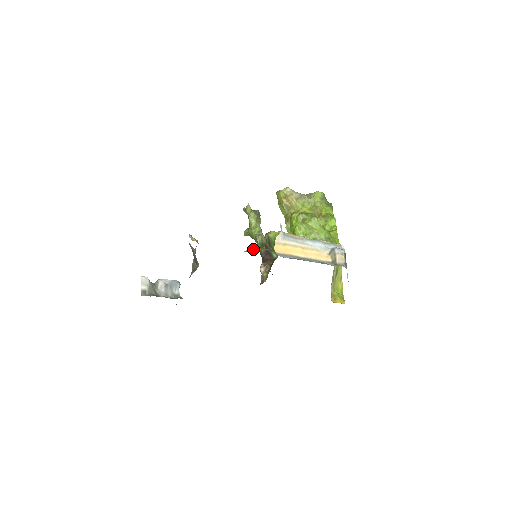
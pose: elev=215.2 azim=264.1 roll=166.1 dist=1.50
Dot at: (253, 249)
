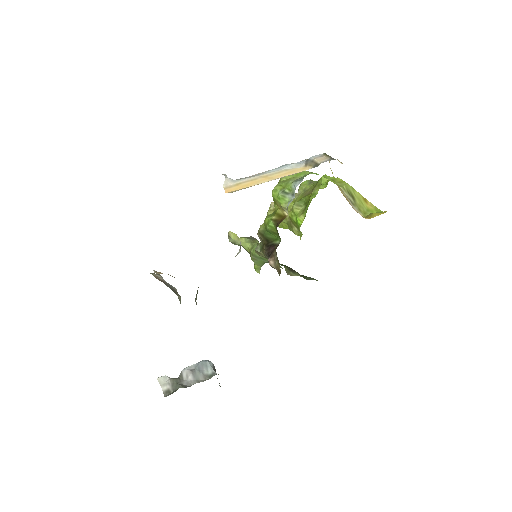
Dot at: occluded
